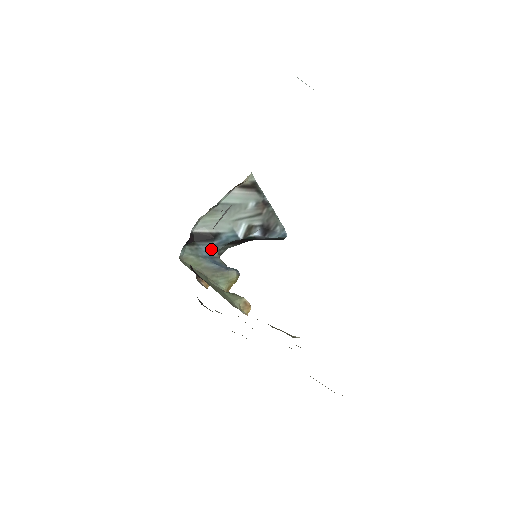
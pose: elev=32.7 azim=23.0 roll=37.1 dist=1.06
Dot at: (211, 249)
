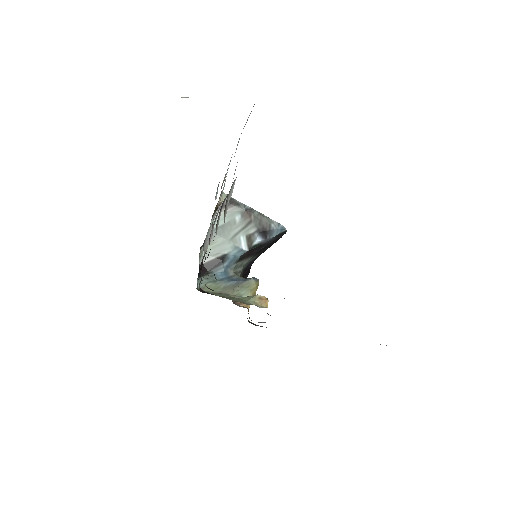
Dot at: (225, 271)
